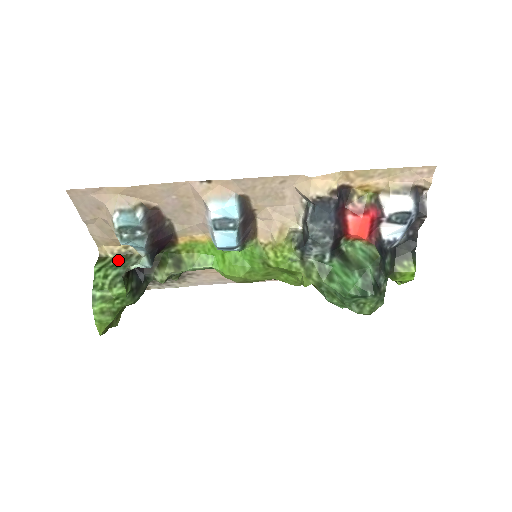
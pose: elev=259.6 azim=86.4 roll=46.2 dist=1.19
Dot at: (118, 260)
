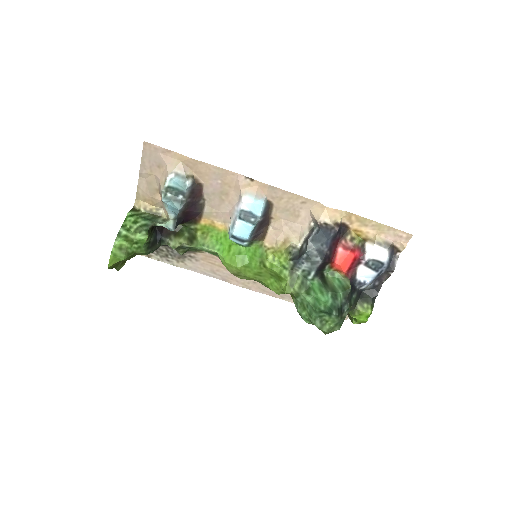
Dot at: (148, 216)
